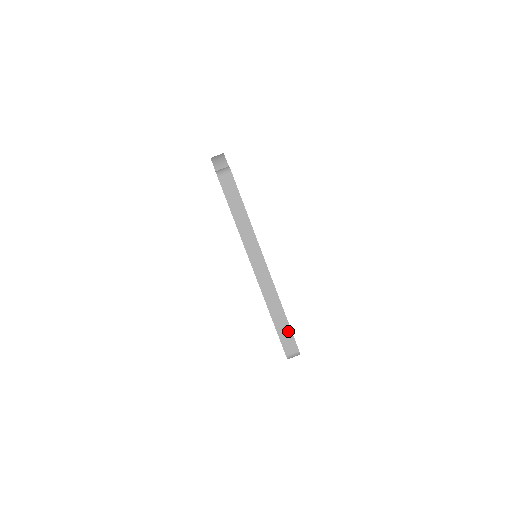
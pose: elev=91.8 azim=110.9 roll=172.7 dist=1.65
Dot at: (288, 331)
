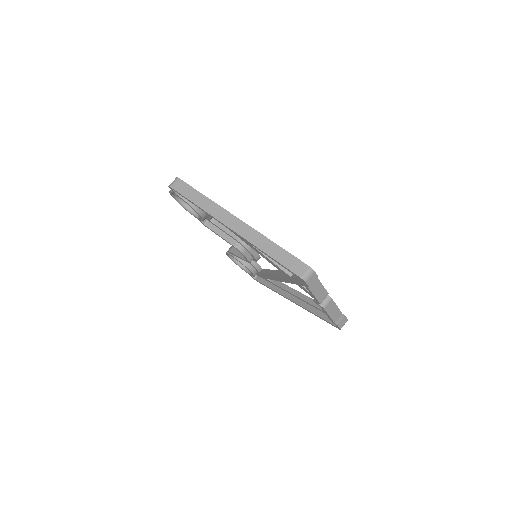
Dot at: (288, 256)
